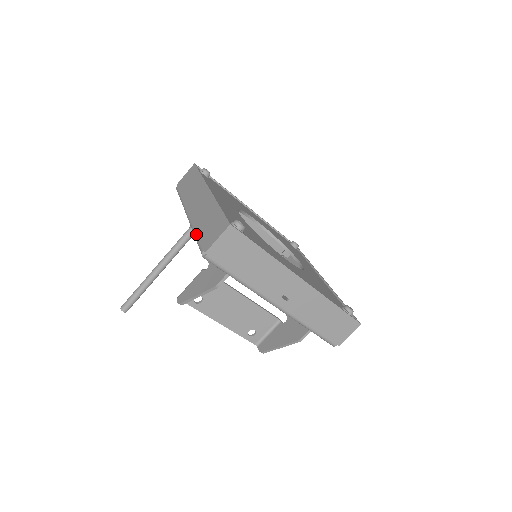
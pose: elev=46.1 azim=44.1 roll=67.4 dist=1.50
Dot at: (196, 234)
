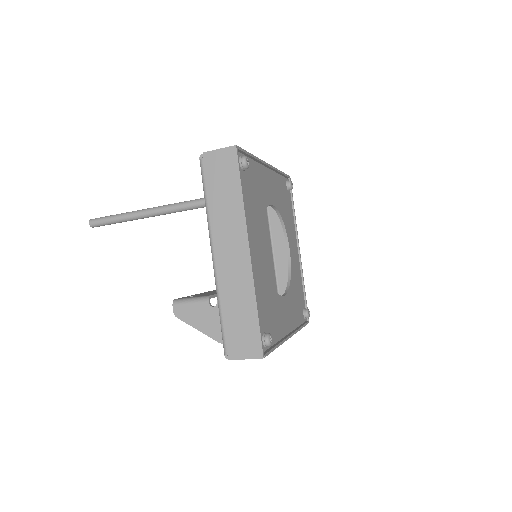
Dot at: (222, 315)
